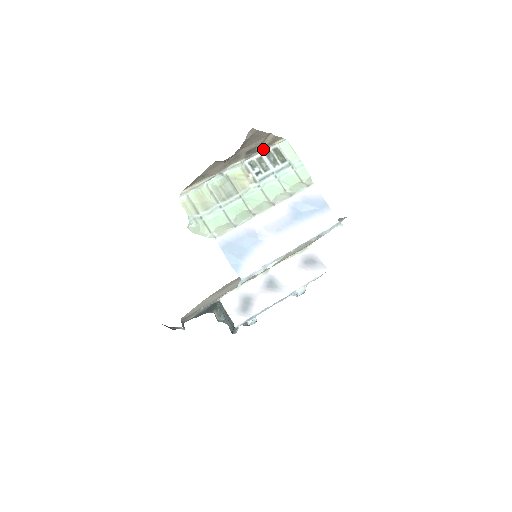
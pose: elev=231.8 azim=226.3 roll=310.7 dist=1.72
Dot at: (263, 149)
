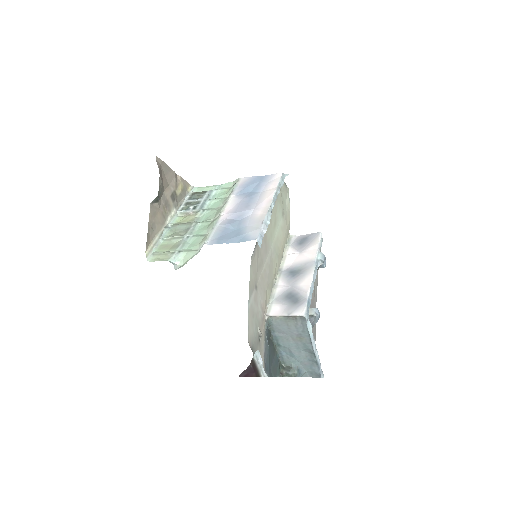
Dot at: (183, 199)
